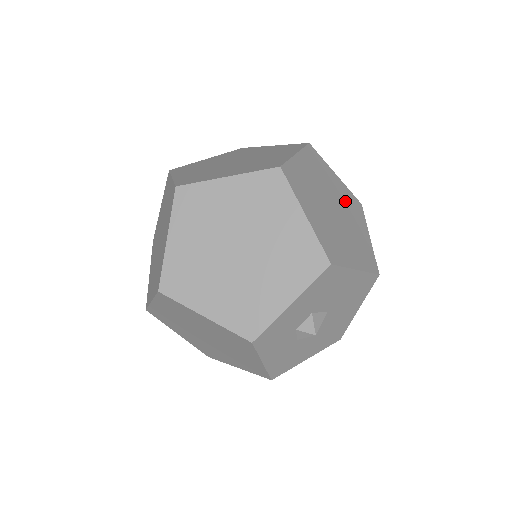
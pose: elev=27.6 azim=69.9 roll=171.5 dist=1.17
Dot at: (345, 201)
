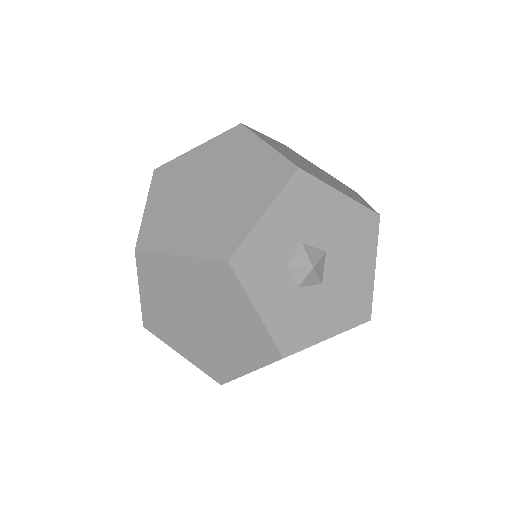
Dot at: (331, 178)
